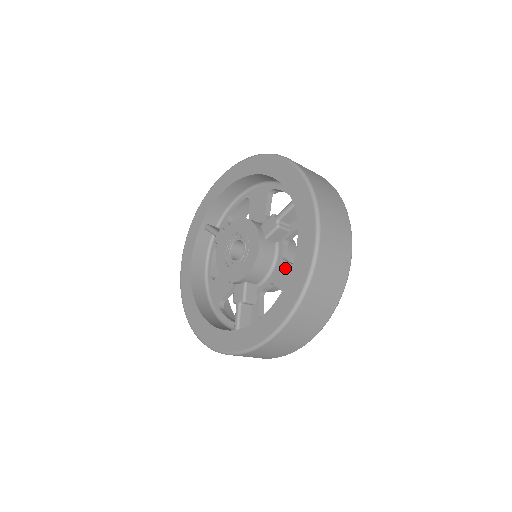
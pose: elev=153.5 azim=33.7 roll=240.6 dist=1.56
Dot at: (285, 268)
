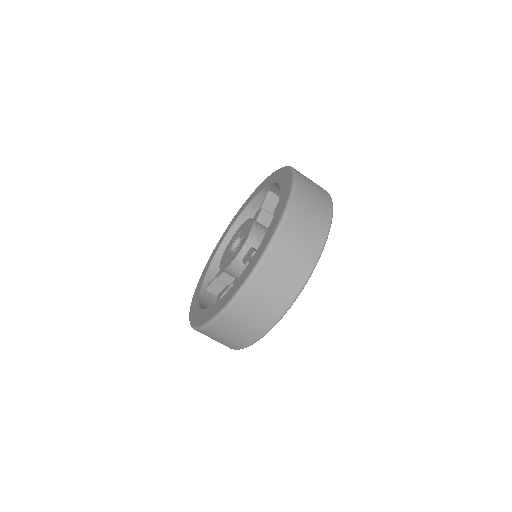
Dot at: occluded
